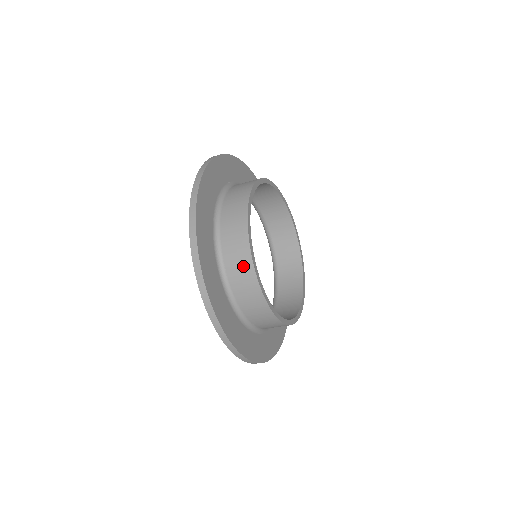
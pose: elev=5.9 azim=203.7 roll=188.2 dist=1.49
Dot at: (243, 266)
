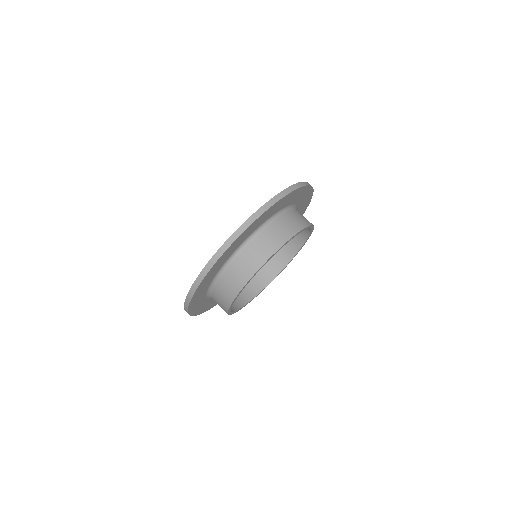
Dot at: (278, 238)
